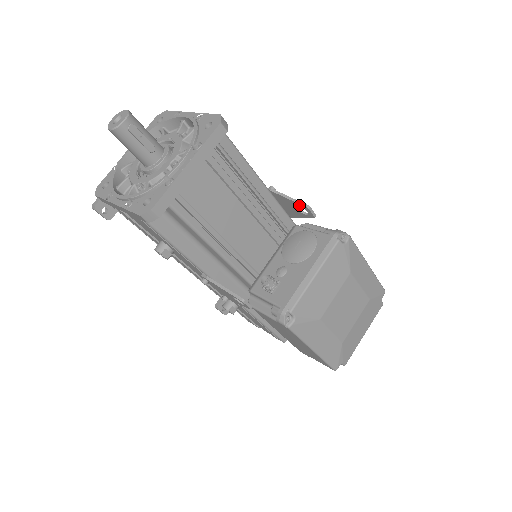
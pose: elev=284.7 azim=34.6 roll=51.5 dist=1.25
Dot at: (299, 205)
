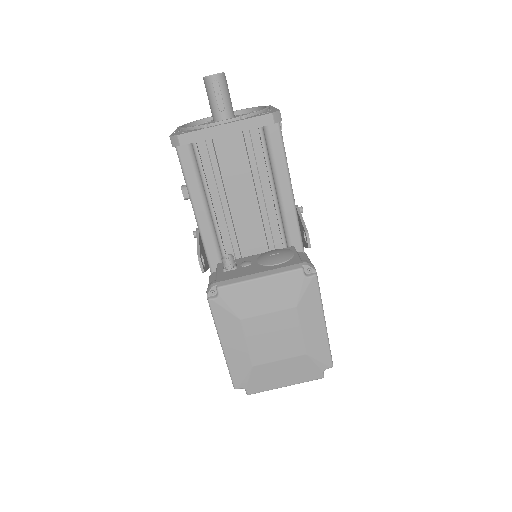
Dot at: (304, 229)
